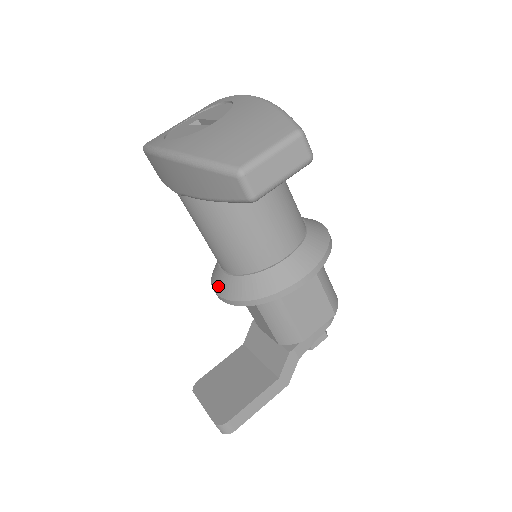
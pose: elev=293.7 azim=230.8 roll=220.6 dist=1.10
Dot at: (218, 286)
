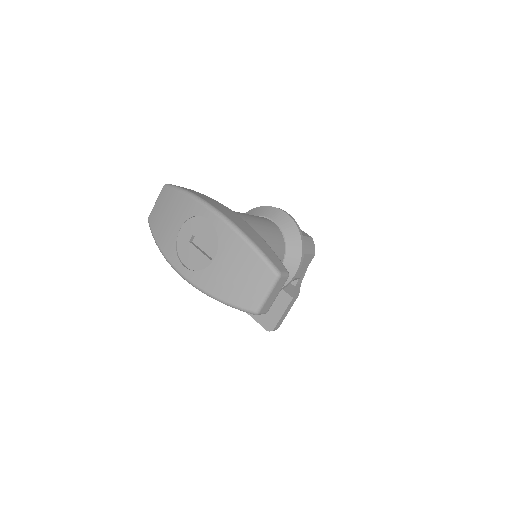
Dot at: occluded
